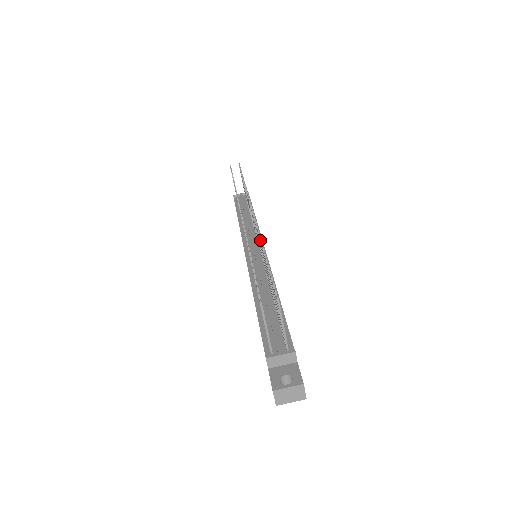
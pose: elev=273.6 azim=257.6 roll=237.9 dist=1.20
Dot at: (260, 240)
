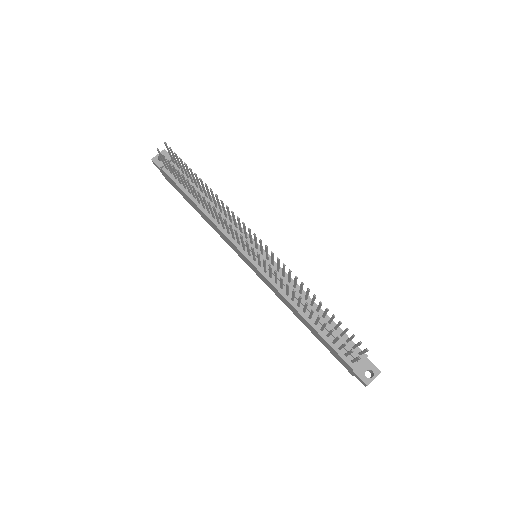
Dot at: (303, 284)
